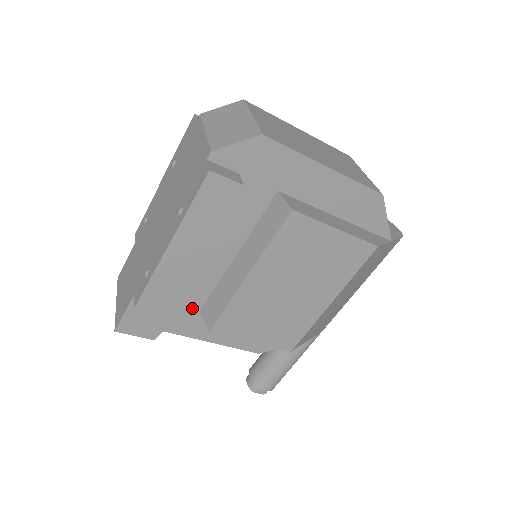
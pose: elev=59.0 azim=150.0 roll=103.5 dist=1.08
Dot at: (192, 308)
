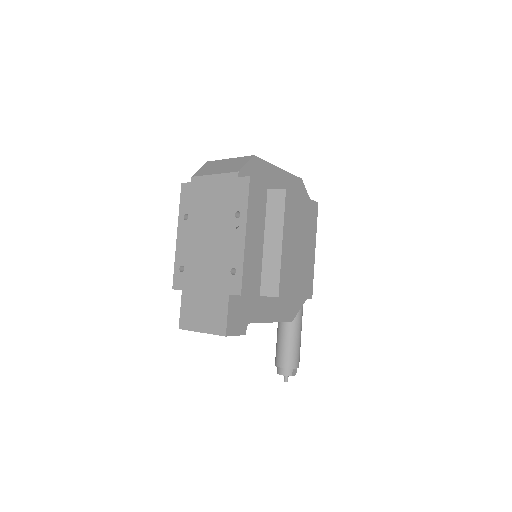
Dot at: (256, 295)
